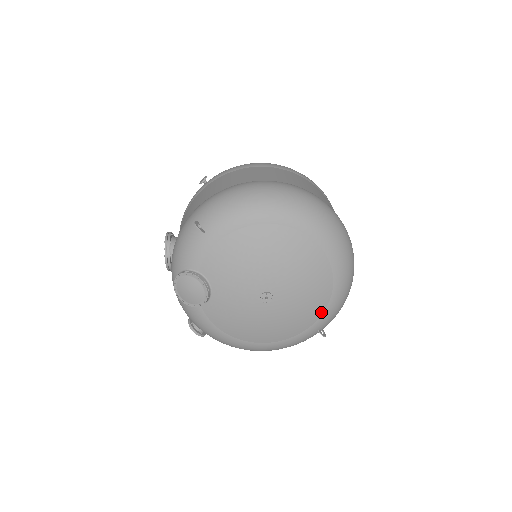
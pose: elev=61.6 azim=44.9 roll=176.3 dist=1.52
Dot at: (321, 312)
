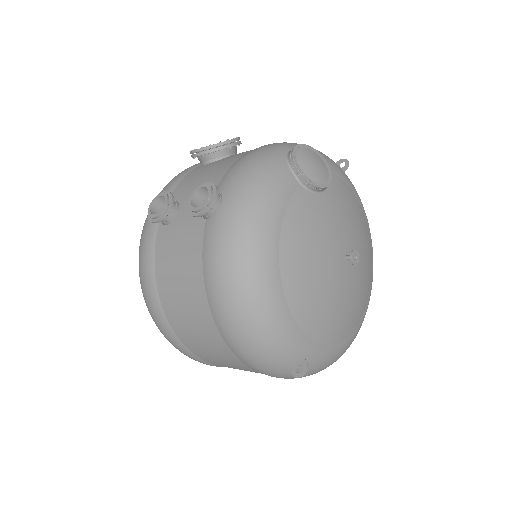
Dot at: (331, 342)
